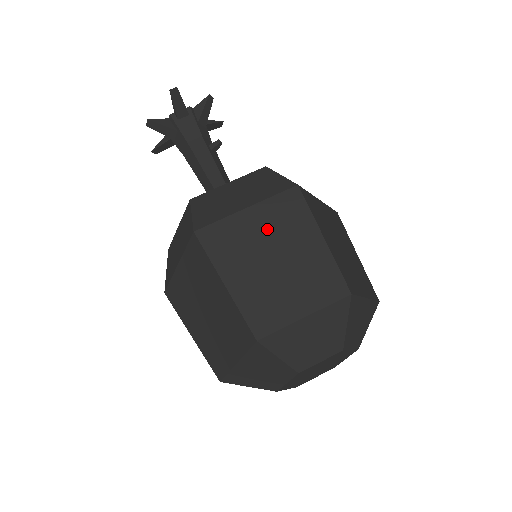
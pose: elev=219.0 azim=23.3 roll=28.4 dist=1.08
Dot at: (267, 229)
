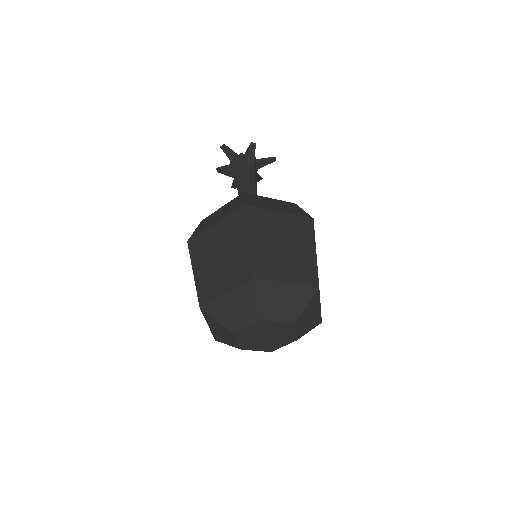
Dot at: (221, 236)
